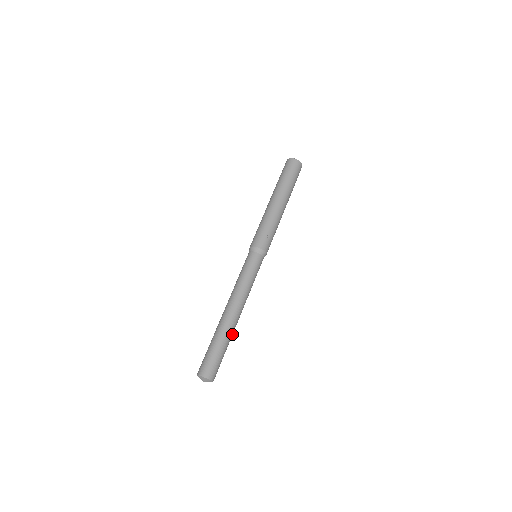
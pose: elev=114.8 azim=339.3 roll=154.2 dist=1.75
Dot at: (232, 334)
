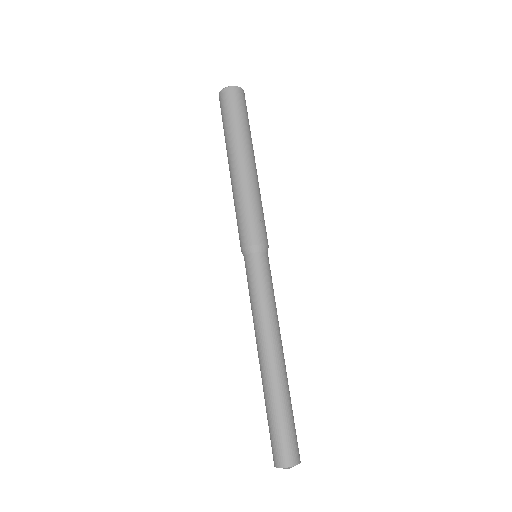
Dot at: occluded
